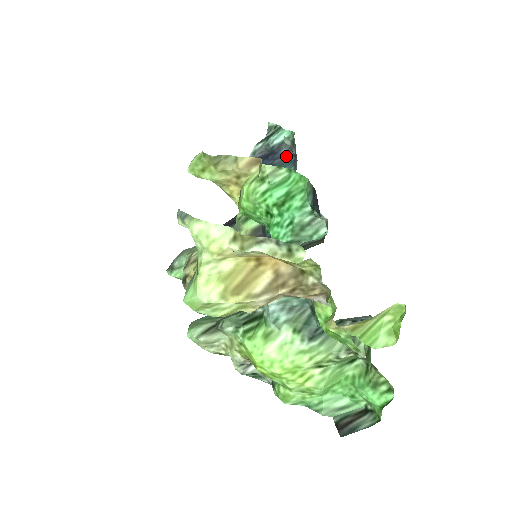
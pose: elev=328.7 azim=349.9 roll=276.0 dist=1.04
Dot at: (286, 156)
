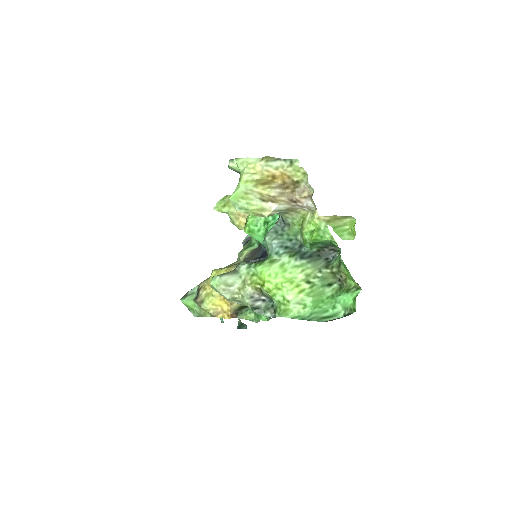
Dot at: occluded
